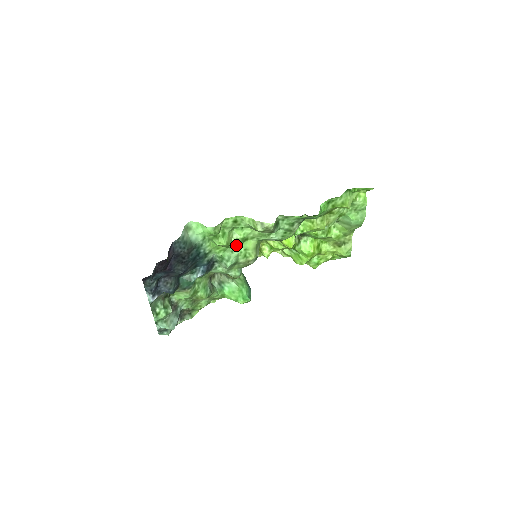
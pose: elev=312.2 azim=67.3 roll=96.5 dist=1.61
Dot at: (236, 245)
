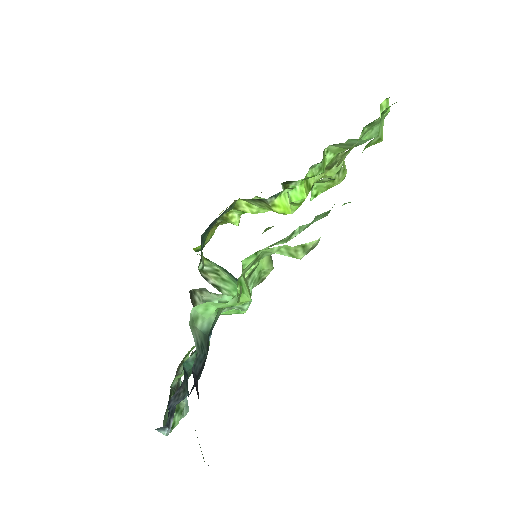
Dot at: (249, 277)
